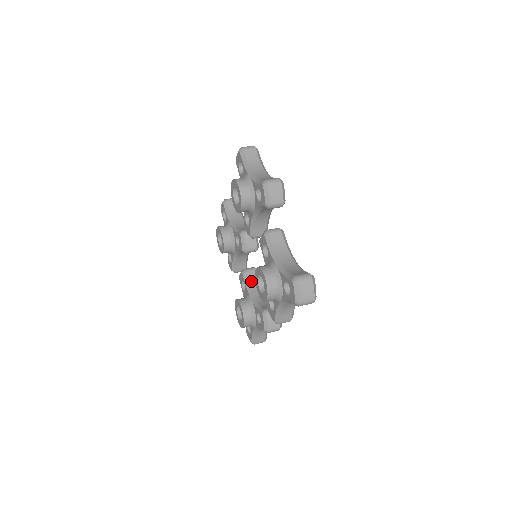
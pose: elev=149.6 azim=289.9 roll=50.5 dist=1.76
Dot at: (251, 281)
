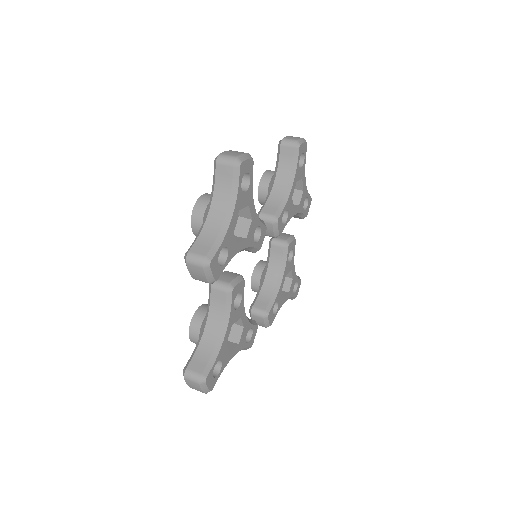
Dot at: (273, 257)
